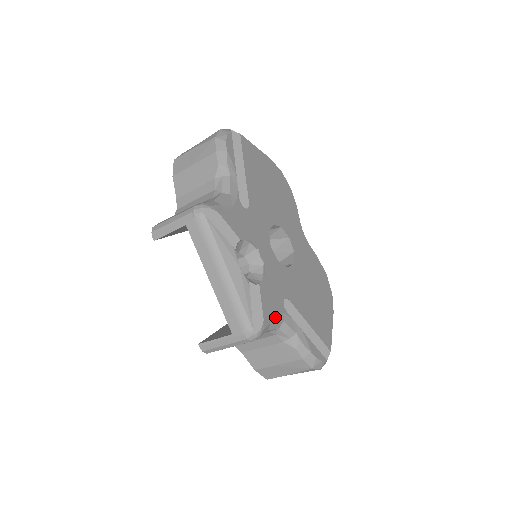
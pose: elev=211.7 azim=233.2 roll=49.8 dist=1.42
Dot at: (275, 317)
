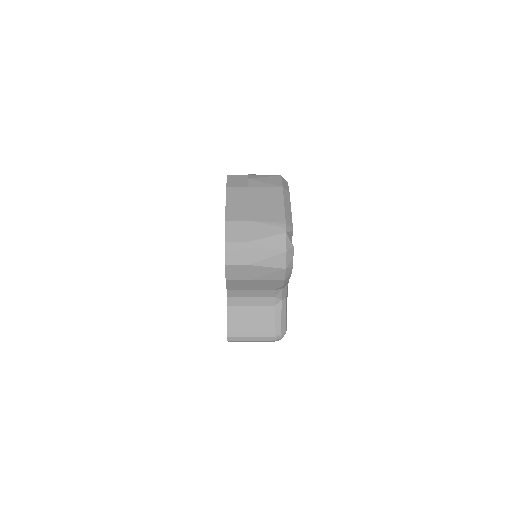
Dot at: occluded
